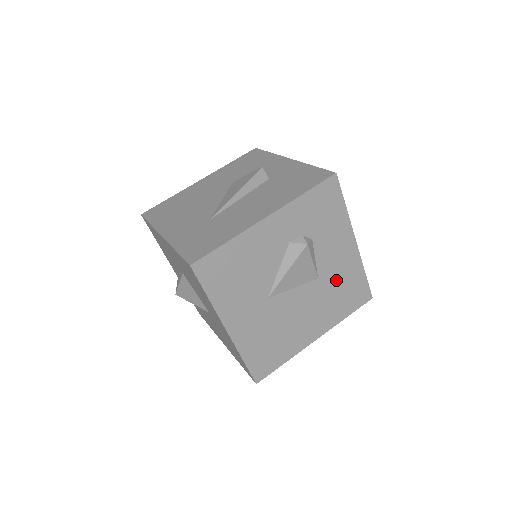
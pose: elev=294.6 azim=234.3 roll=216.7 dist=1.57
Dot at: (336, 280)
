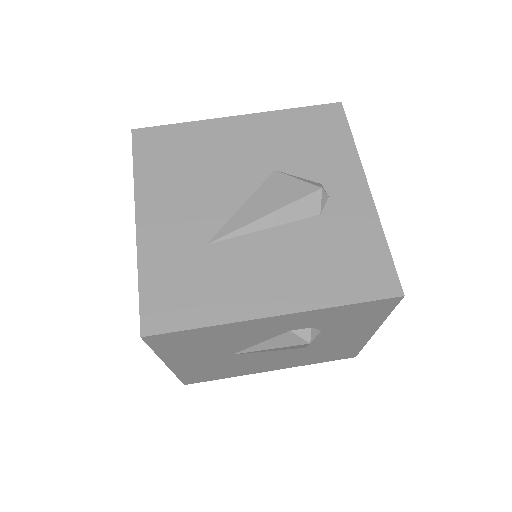
Dot at: (325, 349)
